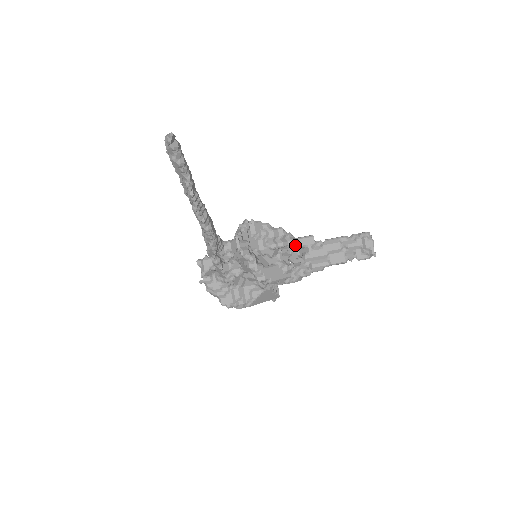
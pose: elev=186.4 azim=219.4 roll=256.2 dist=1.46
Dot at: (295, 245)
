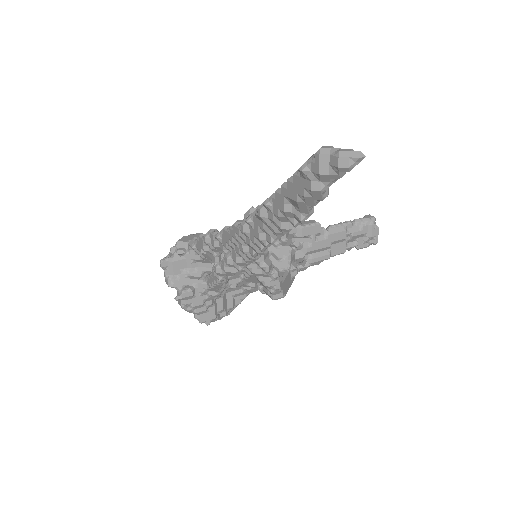
Dot at: (297, 235)
